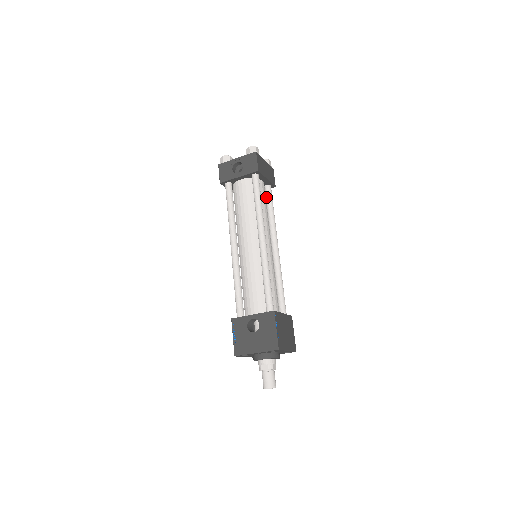
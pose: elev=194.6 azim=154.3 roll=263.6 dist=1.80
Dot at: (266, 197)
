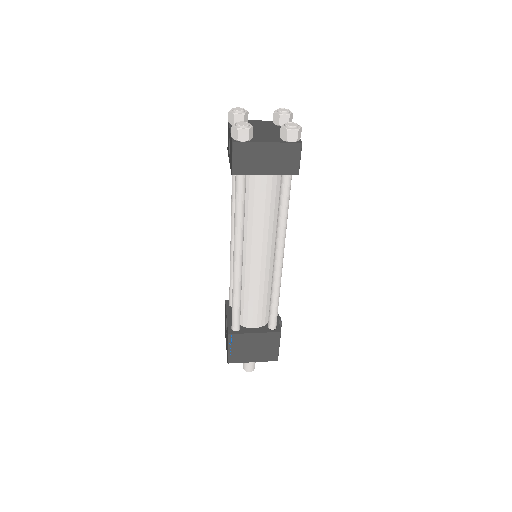
Dot at: (280, 188)
